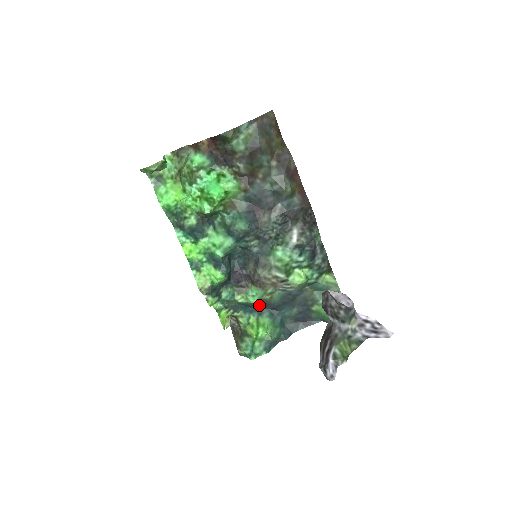
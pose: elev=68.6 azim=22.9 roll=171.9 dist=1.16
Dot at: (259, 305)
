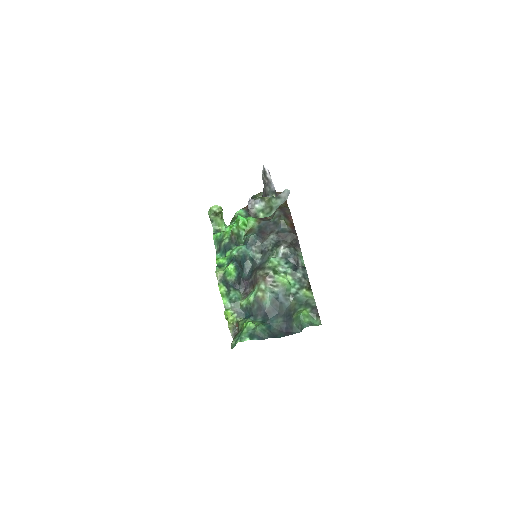
Dot at: (255, 307)
